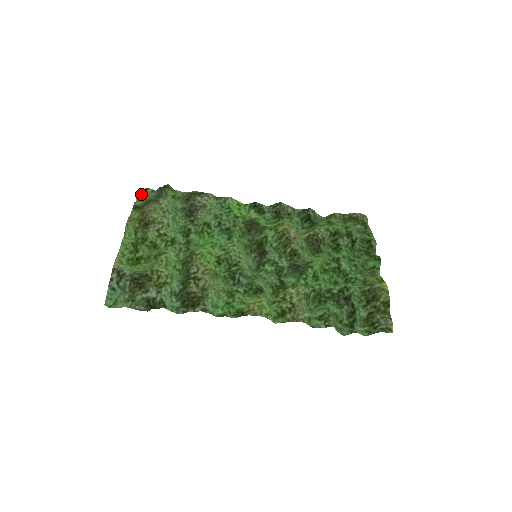
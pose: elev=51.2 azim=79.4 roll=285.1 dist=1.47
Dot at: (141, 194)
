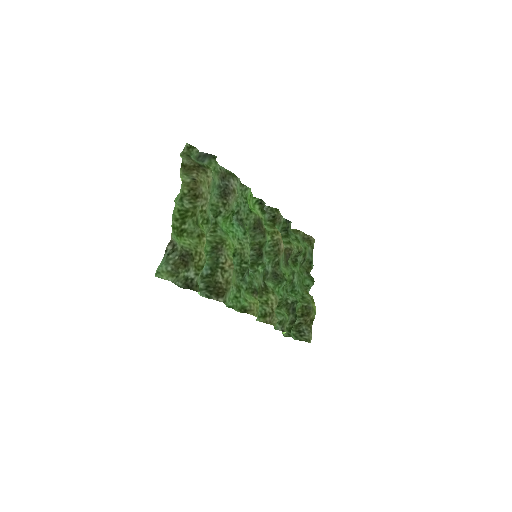
Dot at: (187, 149)
